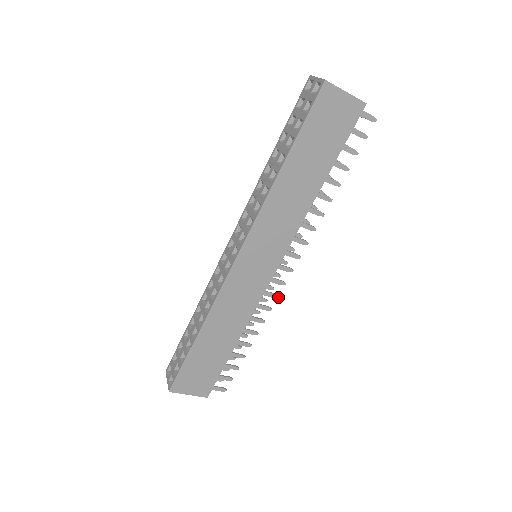
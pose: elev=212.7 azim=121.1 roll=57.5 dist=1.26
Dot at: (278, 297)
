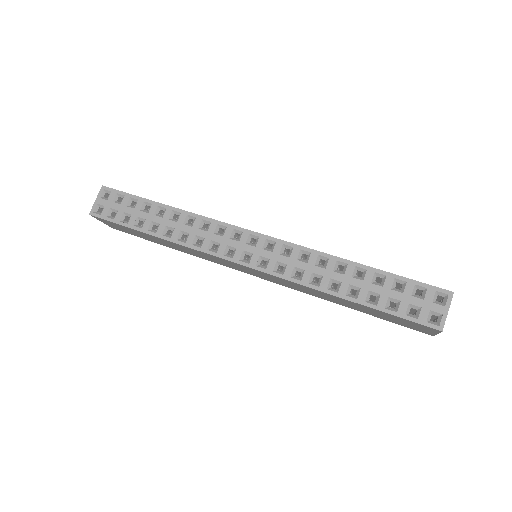
Dot at: occluded
